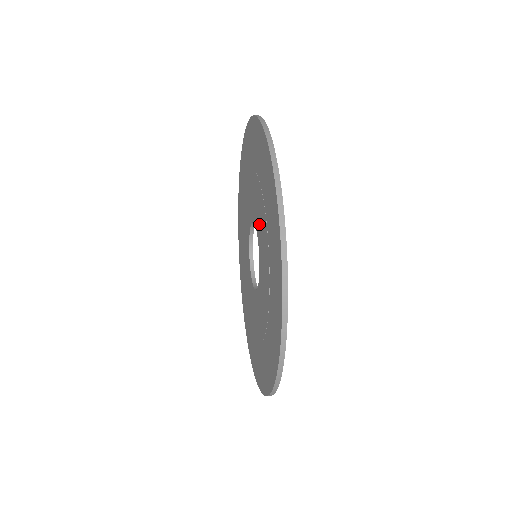
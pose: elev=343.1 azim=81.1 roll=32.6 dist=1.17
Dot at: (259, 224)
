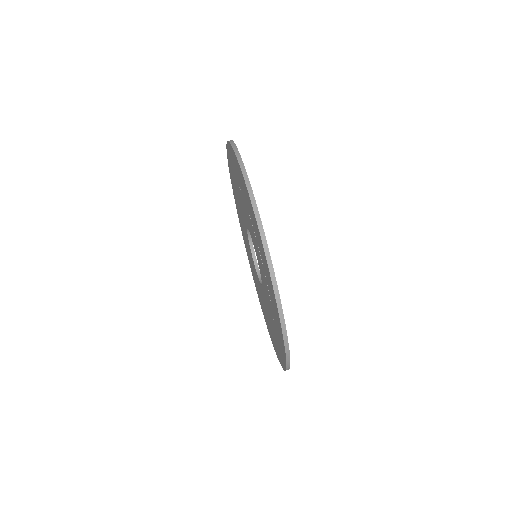
Dot at: (265, 295)
